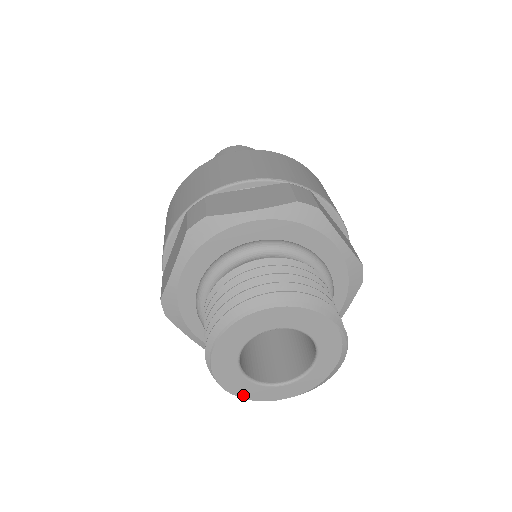
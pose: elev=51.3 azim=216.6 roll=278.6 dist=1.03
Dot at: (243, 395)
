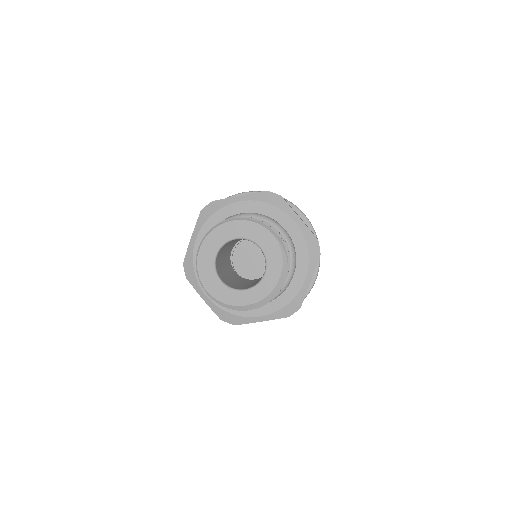
Dot at: (219, 298)
